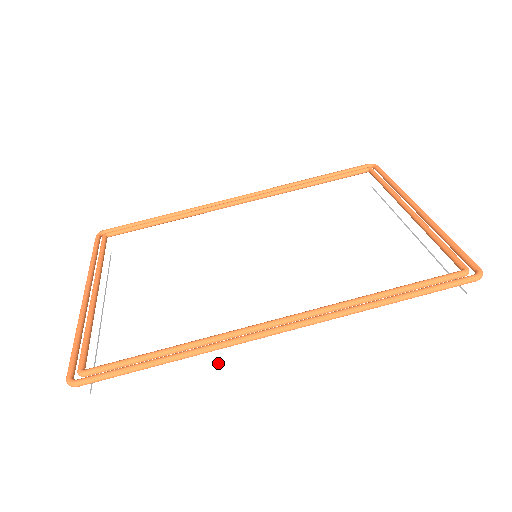
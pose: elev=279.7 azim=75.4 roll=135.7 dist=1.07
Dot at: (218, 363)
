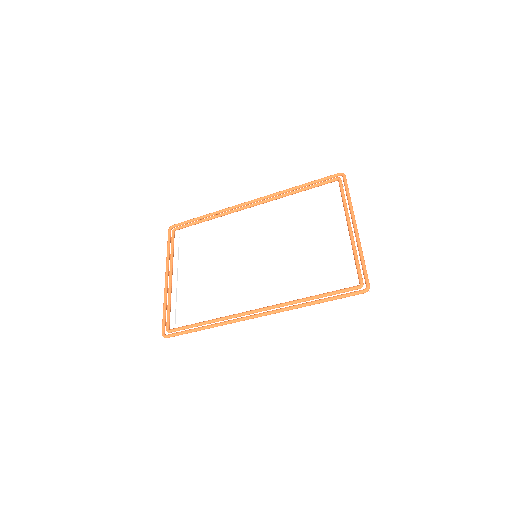
Dot at: (232, 326)
